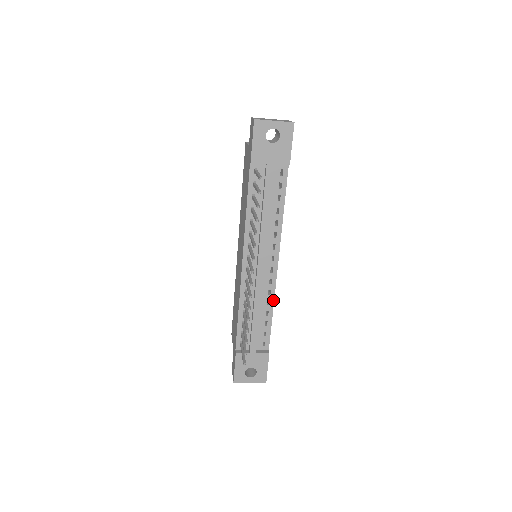
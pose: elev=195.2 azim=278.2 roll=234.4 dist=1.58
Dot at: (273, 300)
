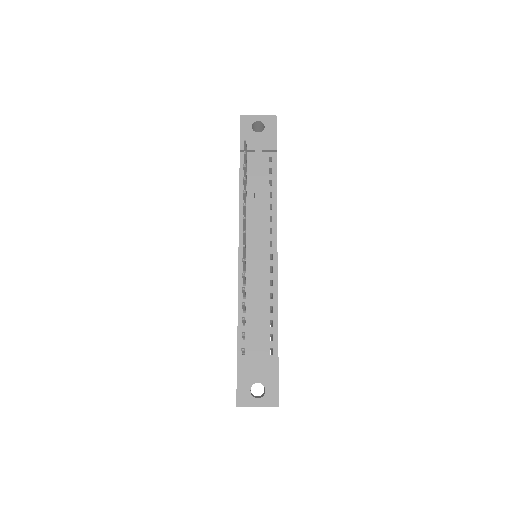
Dot at: (276, 292)
